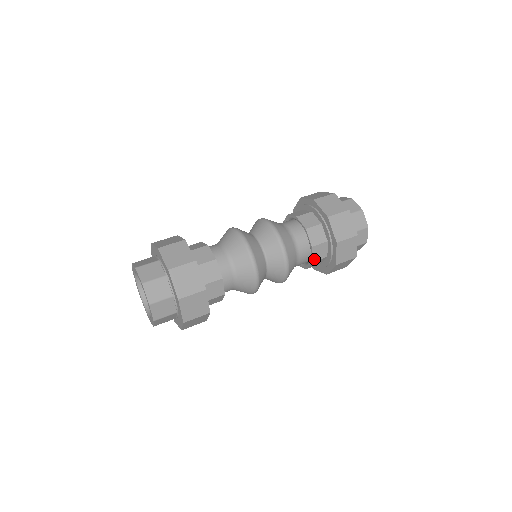
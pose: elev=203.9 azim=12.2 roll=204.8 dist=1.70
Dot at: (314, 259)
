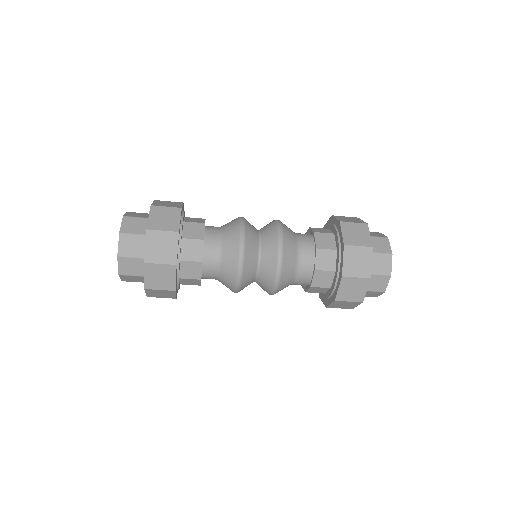
Dot at: (309, 291)
